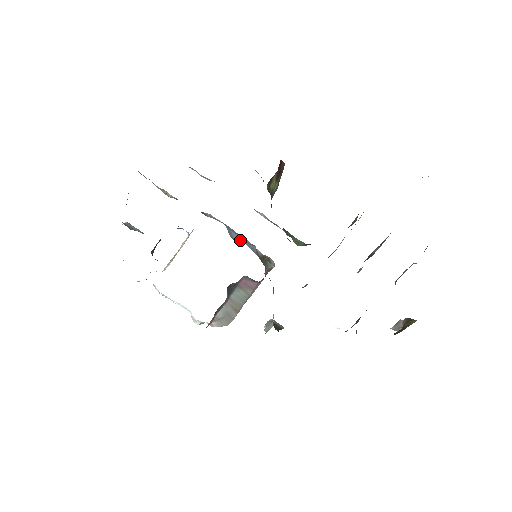
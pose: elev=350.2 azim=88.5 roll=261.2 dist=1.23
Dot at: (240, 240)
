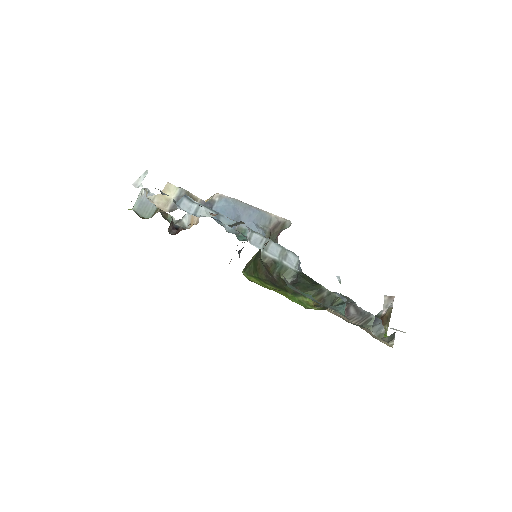
Dot at: (250, 221)
